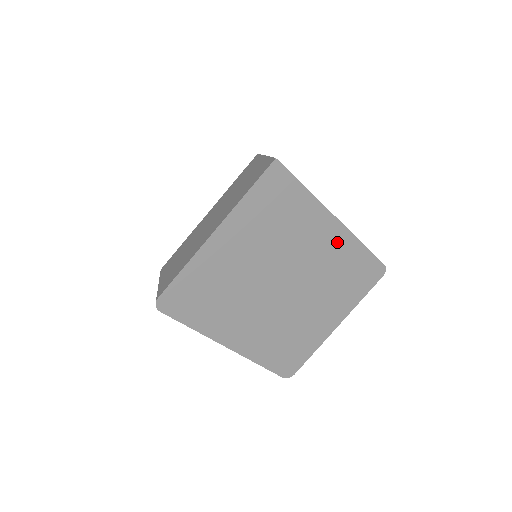
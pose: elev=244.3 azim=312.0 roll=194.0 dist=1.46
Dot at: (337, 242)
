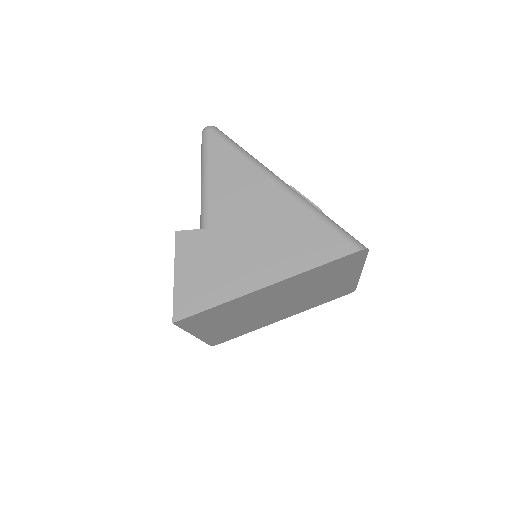
Dot at: (287, 283)
